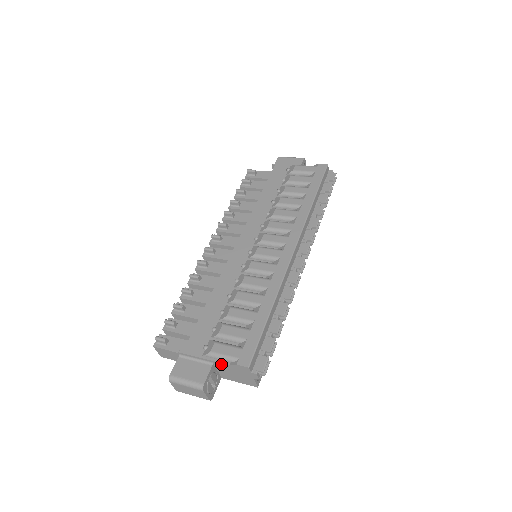
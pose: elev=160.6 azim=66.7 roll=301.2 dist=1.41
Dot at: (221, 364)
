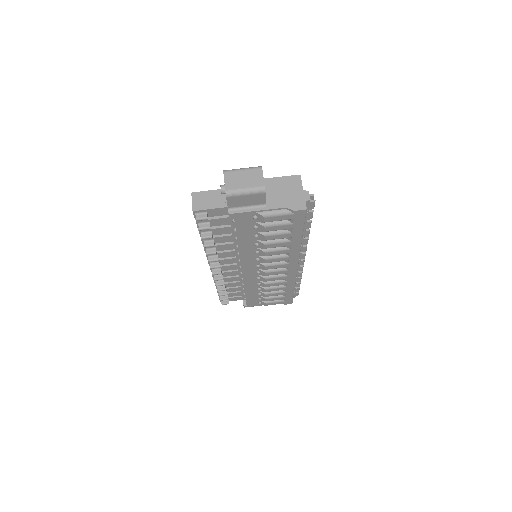
Dot at: occluded
